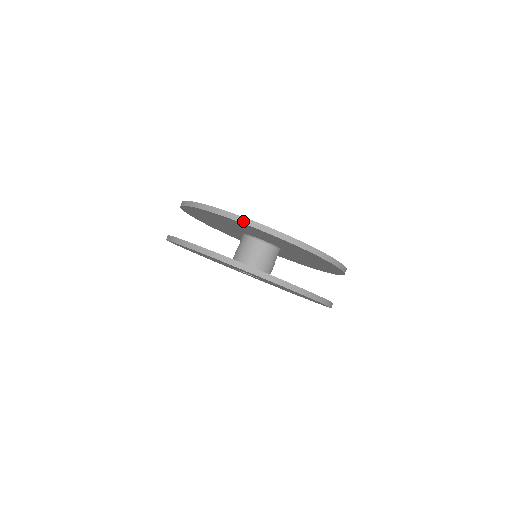
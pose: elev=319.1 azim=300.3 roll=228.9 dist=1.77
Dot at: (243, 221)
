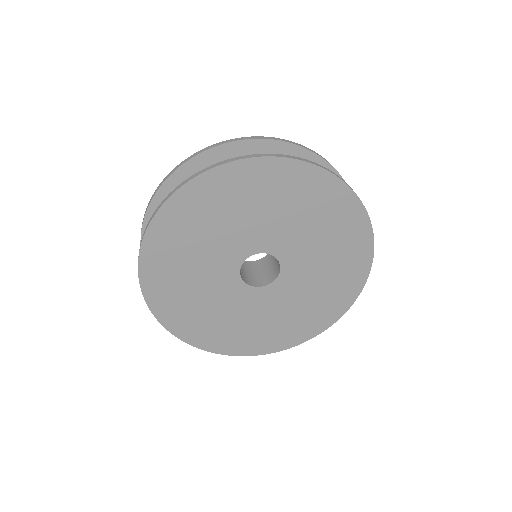
Dot at: (284, 140)
